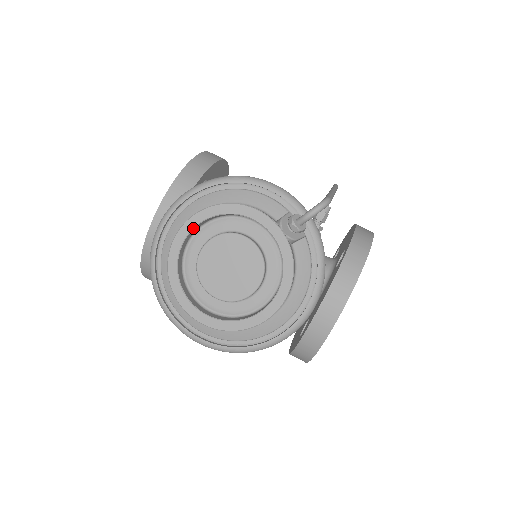
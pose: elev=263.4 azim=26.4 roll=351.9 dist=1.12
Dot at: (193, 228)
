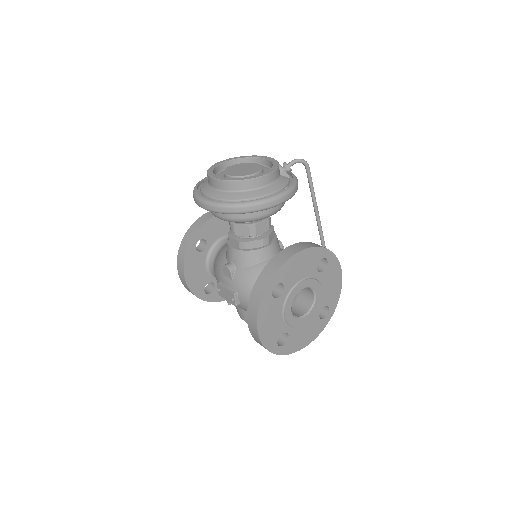
Dot at: (234, 159)
